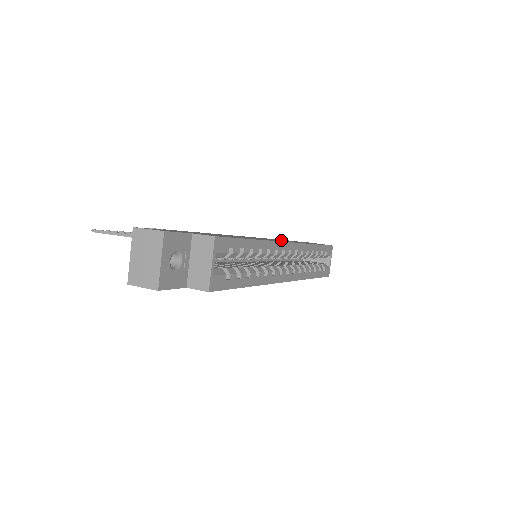
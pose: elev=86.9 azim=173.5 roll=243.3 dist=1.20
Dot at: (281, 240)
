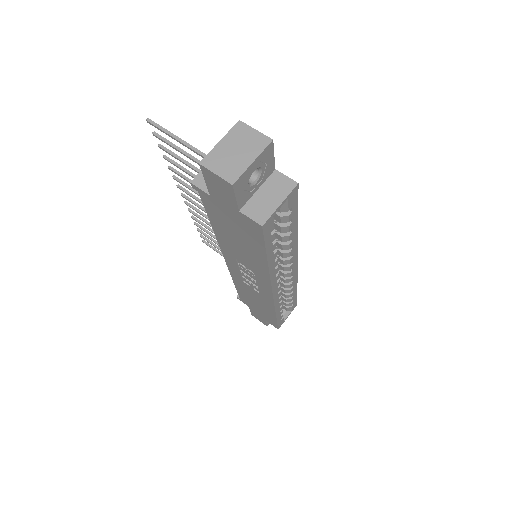
Dot at: occluded
